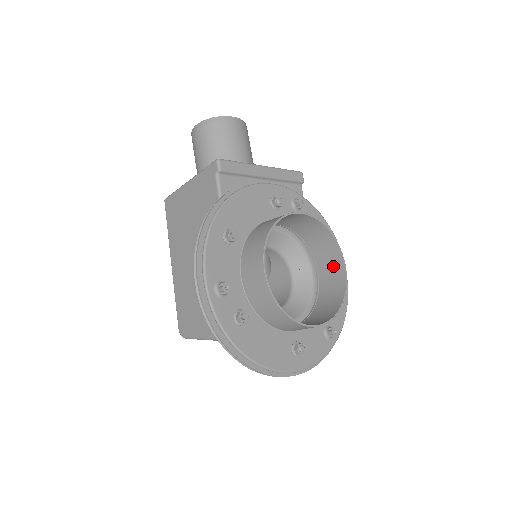
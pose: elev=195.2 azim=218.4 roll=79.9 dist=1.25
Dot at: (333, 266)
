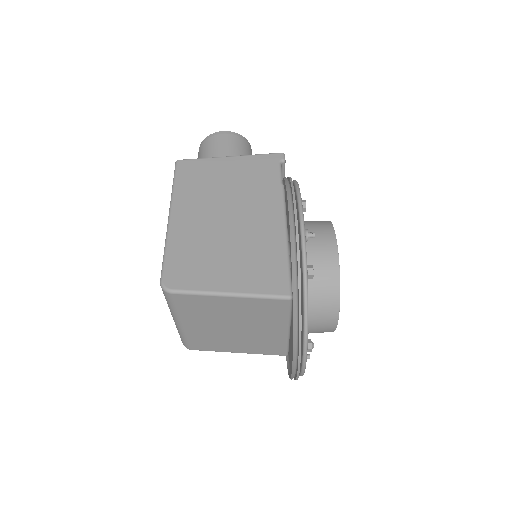
Dot at: occluded
